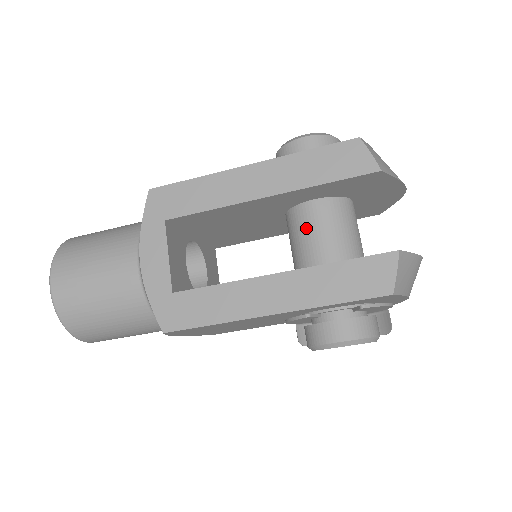
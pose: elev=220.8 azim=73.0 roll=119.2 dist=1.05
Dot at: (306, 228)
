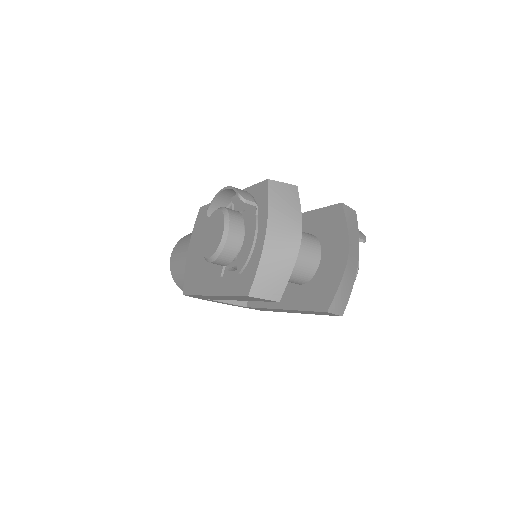
Dot at: occluded
